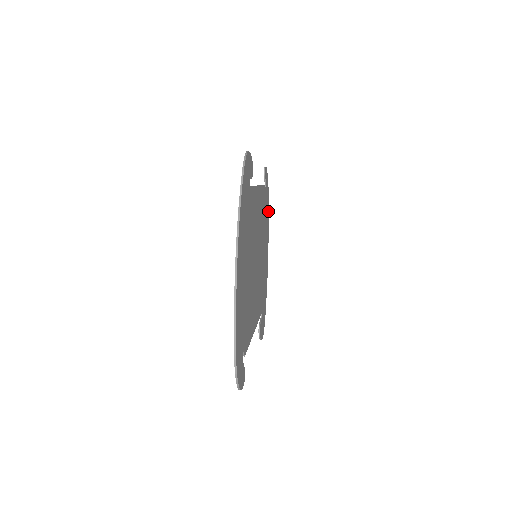
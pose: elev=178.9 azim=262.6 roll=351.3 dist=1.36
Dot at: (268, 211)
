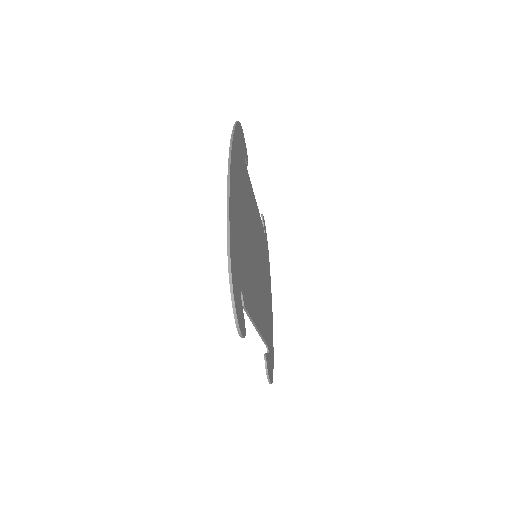
Dot at: (269, 268)
